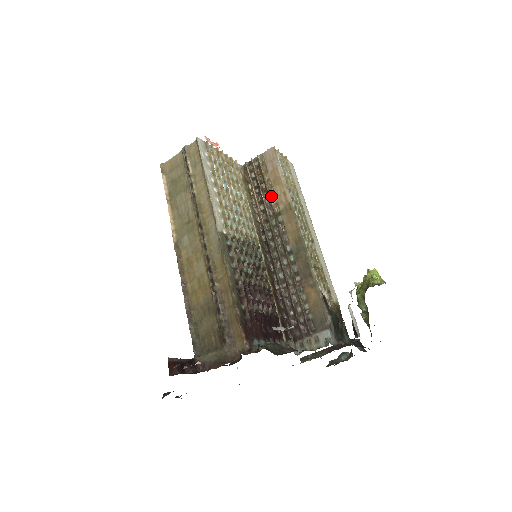
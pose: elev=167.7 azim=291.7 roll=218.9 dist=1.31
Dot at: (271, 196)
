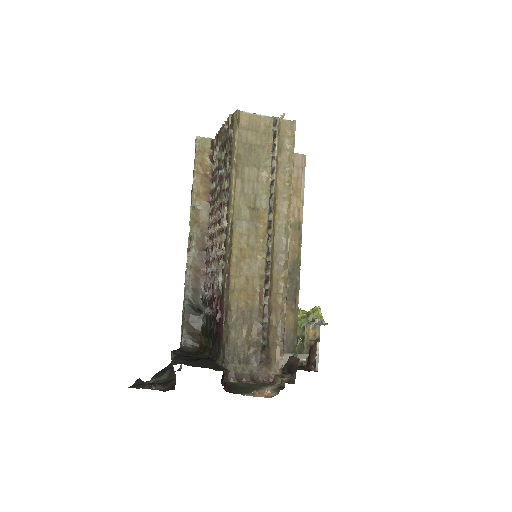
Dot at: occluded
